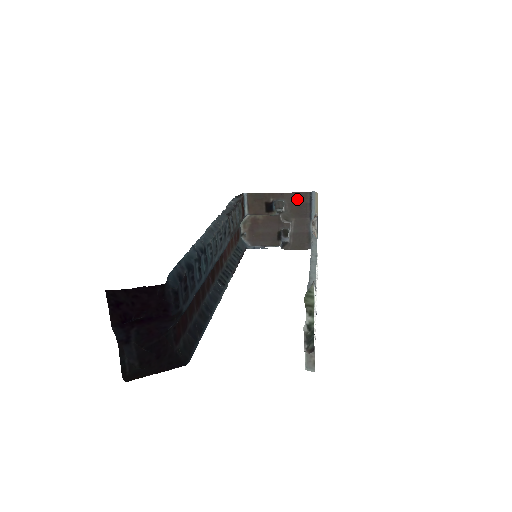
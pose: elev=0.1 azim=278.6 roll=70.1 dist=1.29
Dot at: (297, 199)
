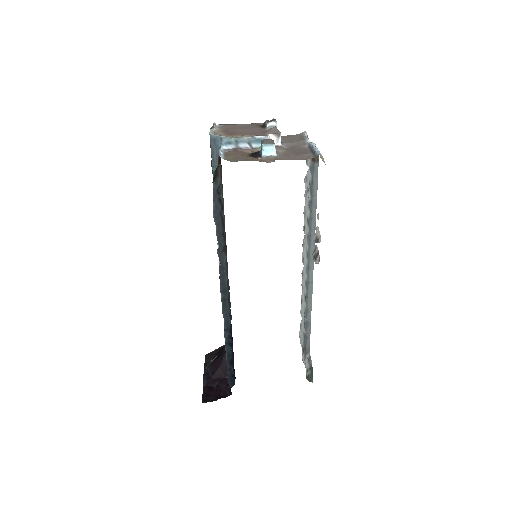
Dot at: (295, 156)
